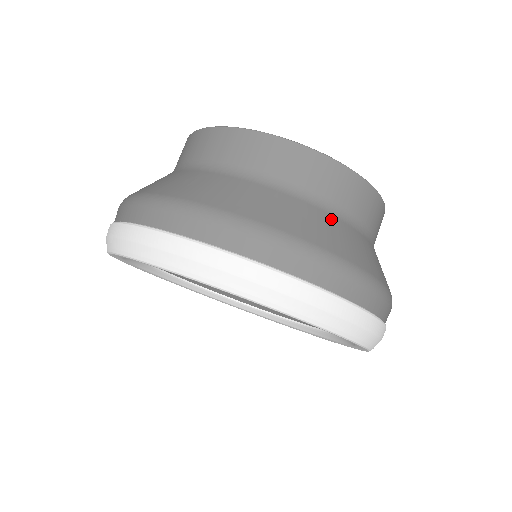
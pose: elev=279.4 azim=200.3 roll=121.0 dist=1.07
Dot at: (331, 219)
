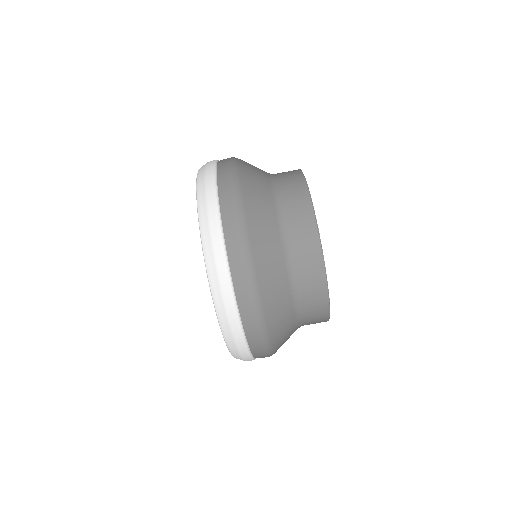
Dot at: (282, 264)
